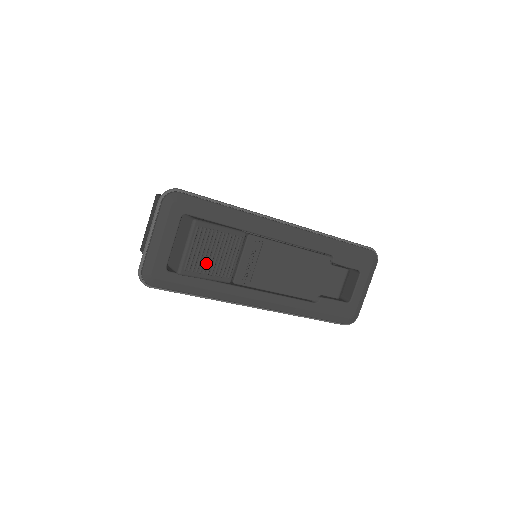
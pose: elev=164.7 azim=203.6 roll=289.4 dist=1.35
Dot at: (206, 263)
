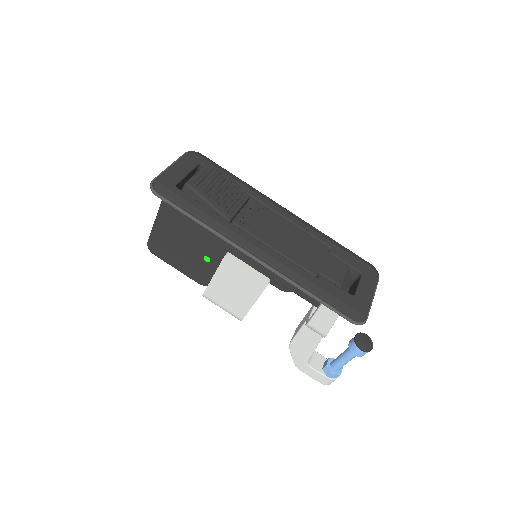
Dot at: (211, 191)
